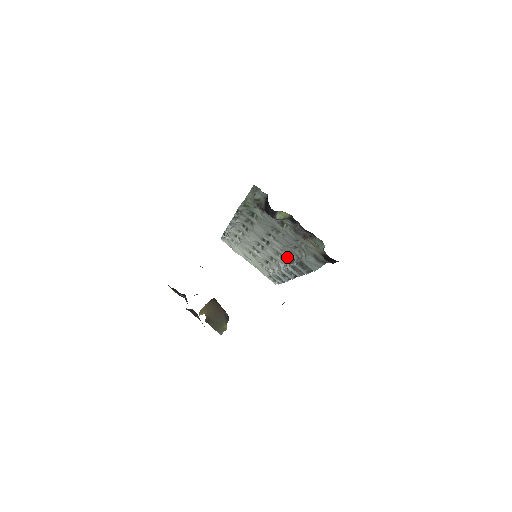
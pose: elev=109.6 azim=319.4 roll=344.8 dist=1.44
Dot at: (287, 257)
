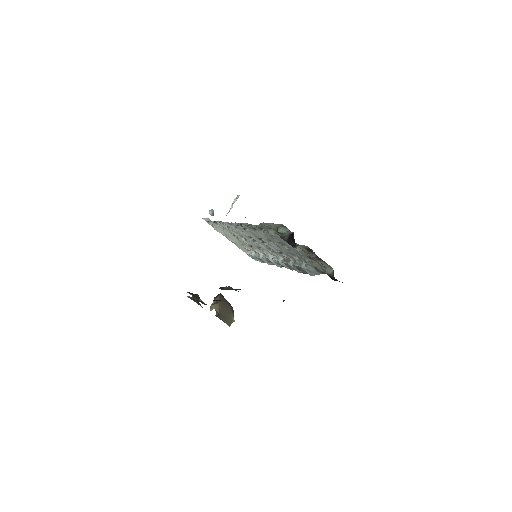
Dot at: (281, 255)
